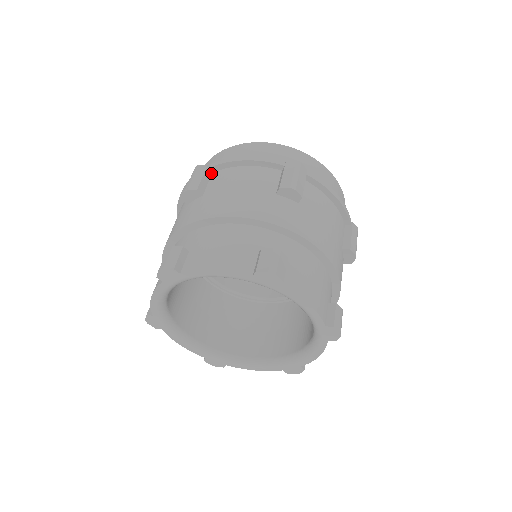
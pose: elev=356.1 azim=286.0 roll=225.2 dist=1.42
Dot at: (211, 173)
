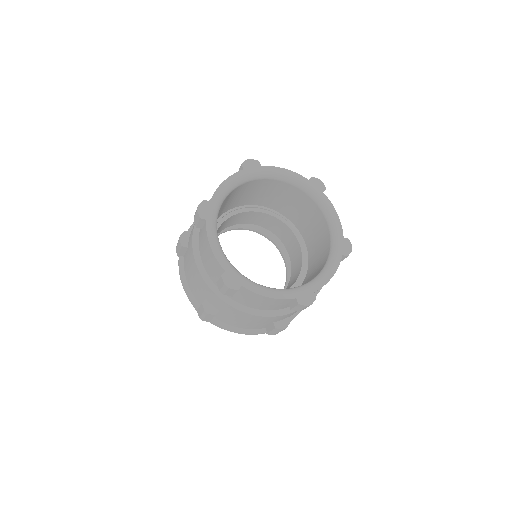
Dot at: occluded
